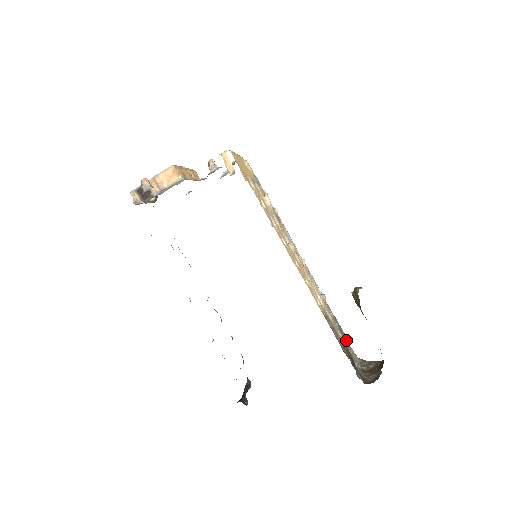
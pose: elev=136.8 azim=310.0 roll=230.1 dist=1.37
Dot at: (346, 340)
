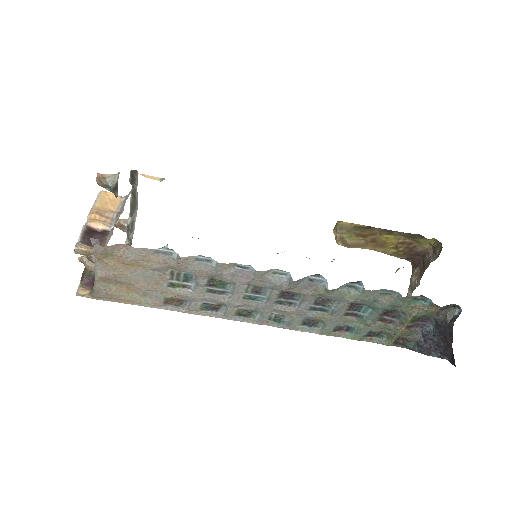
Dot at: occluded
